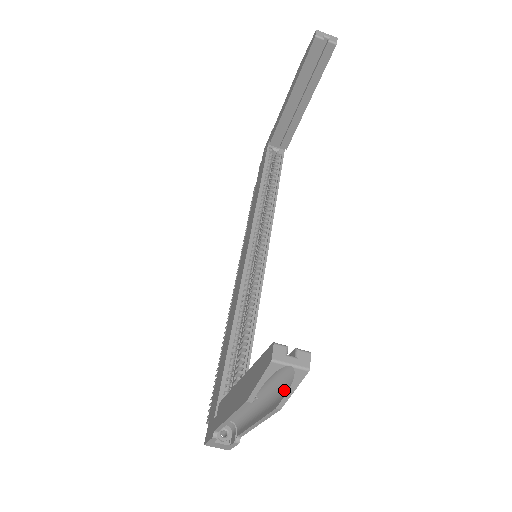
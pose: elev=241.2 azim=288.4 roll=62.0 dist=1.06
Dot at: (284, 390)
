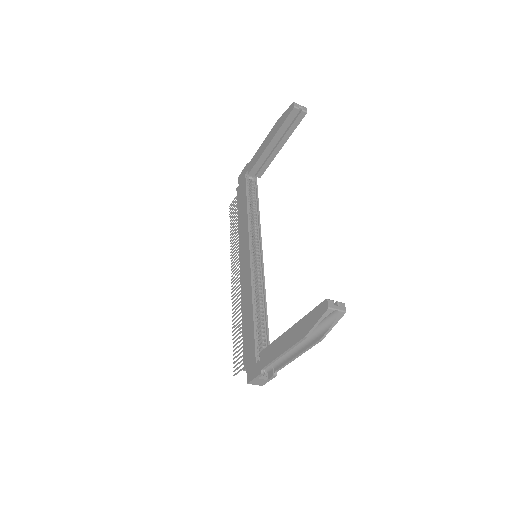
Dot at: (327, 327)
